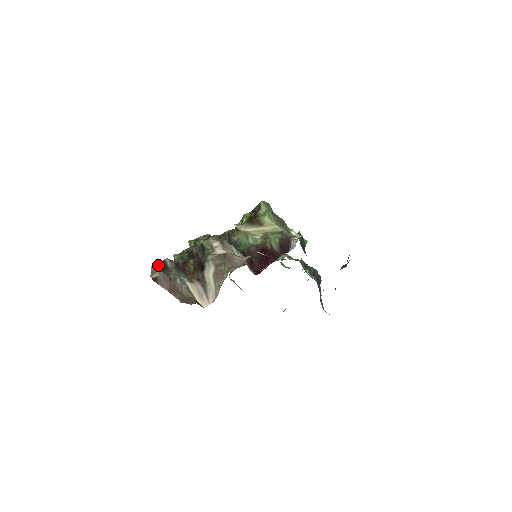
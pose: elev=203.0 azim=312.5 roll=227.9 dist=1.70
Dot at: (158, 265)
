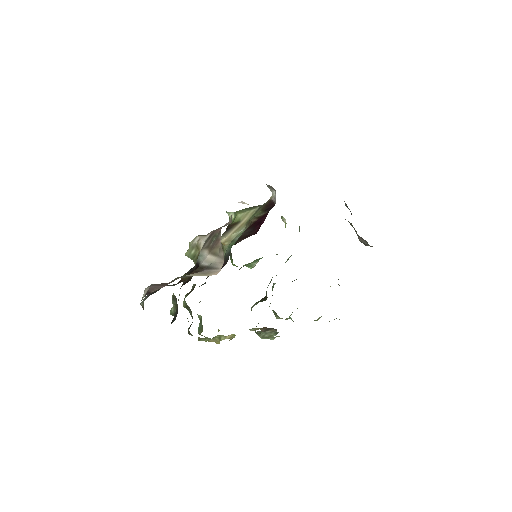
Dot at: (147, 296)
